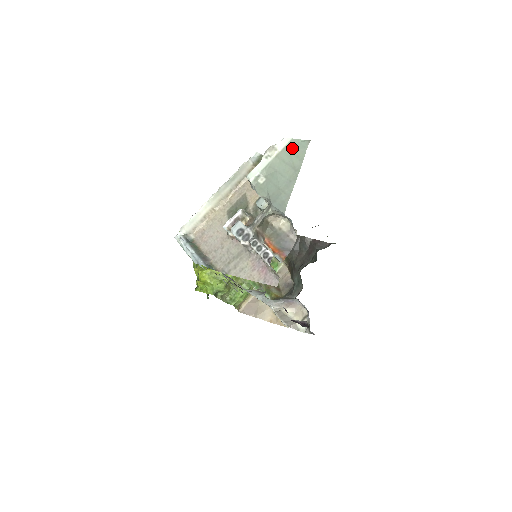
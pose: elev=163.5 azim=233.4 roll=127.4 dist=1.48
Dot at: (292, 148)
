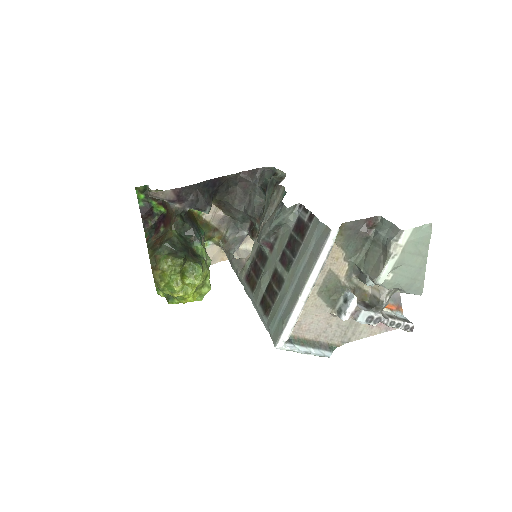
Dot at: (417, 238)
